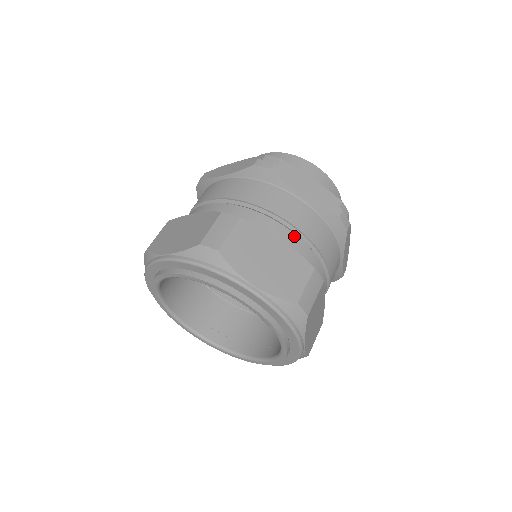
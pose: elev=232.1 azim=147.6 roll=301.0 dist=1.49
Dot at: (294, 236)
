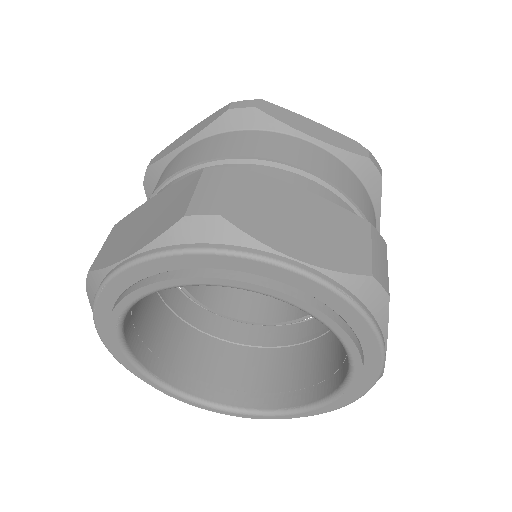
Dot at: (321, 188)
